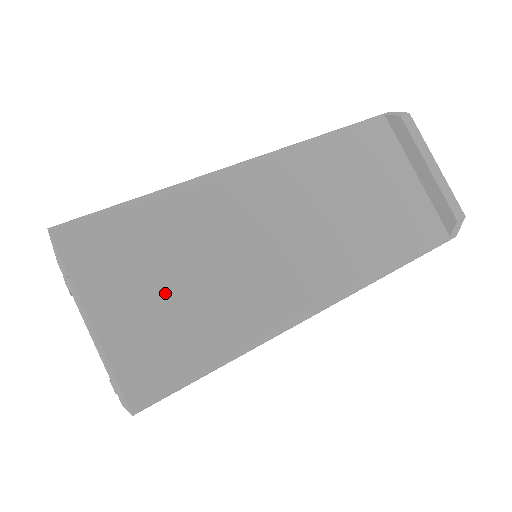
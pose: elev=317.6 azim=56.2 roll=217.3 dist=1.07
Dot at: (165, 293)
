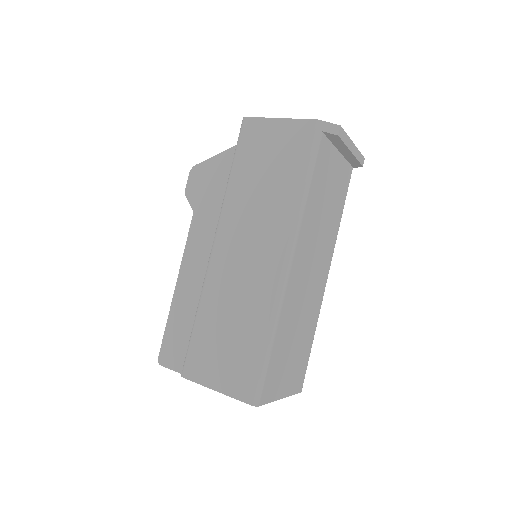
Dot at: (293, 357)
